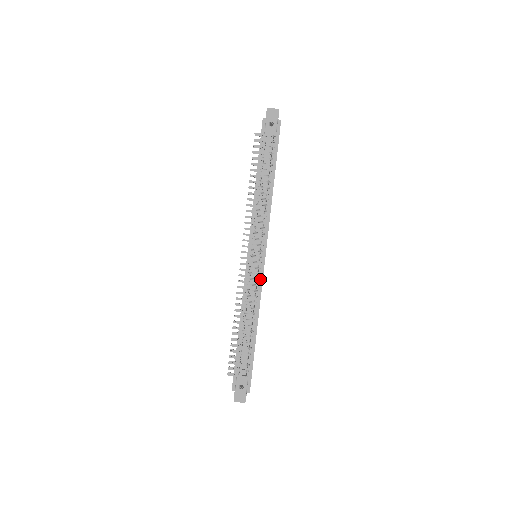
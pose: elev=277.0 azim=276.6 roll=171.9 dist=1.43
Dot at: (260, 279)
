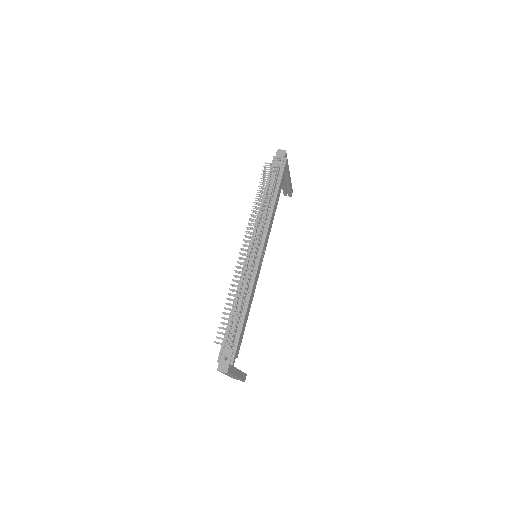
Dot at: (255, 270)
